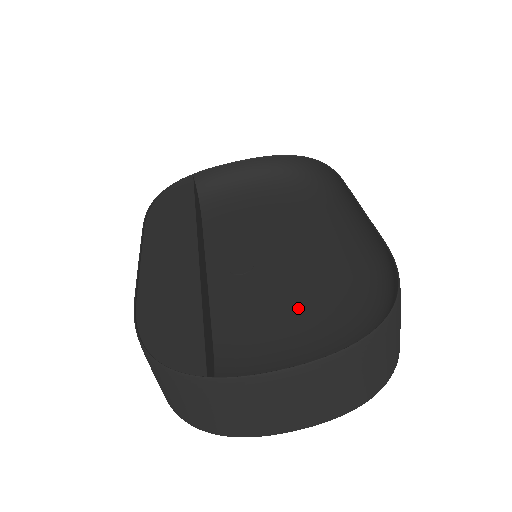
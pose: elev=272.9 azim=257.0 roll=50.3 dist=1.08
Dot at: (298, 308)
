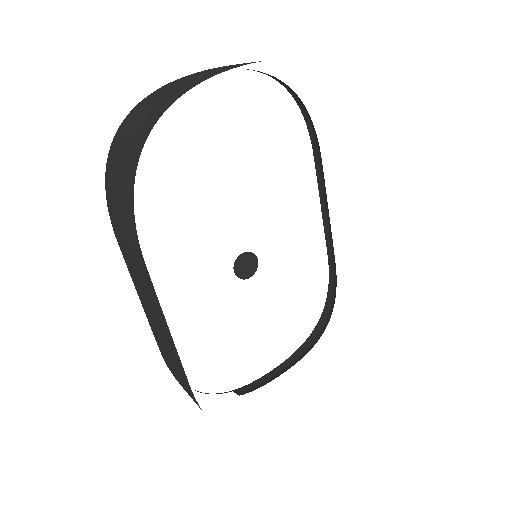
Dot at: occluded
